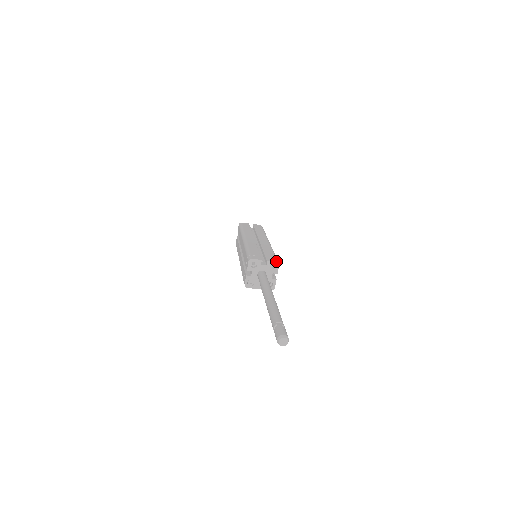
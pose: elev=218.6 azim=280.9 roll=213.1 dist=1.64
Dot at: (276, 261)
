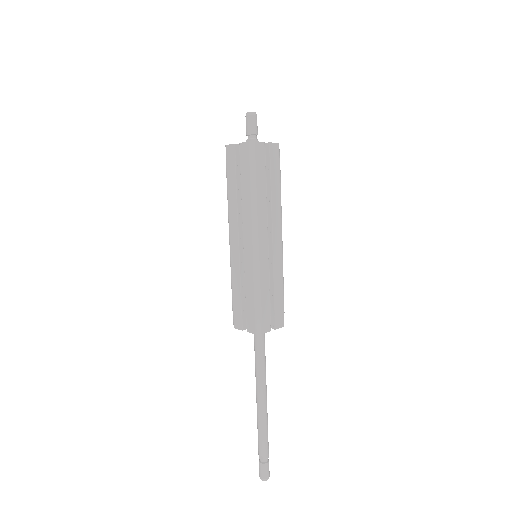
Dot at: (255, 333)
